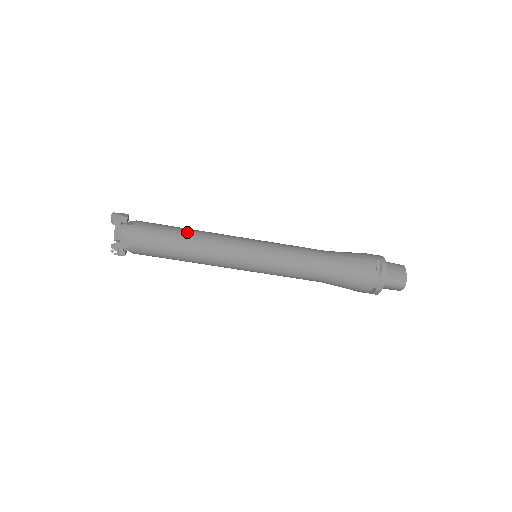
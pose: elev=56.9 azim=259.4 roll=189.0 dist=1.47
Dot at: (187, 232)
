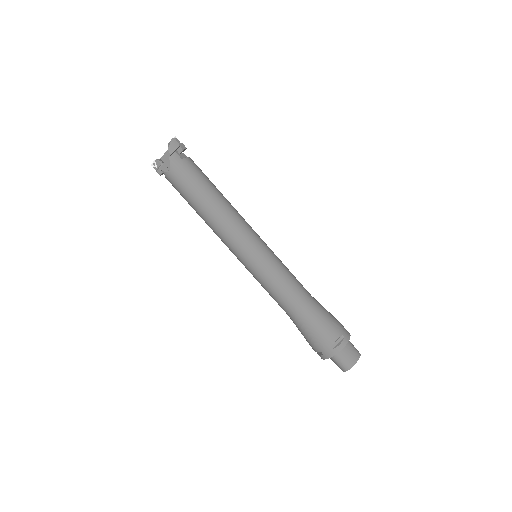
Dot at: (218, 197)
